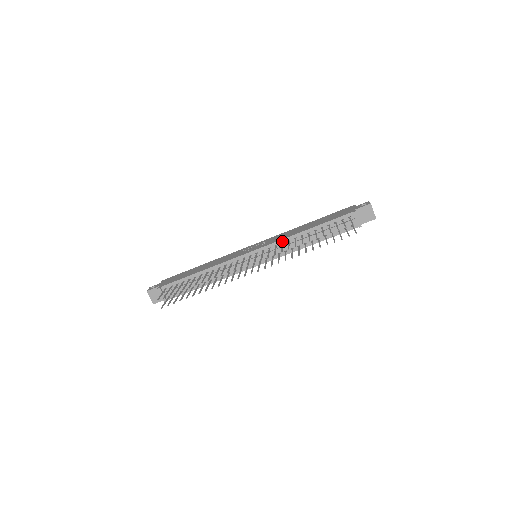
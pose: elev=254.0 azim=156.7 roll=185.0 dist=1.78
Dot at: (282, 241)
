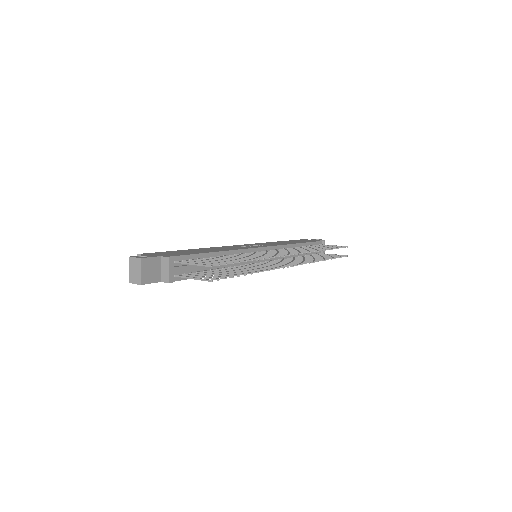
Dot at: (284, 246)
